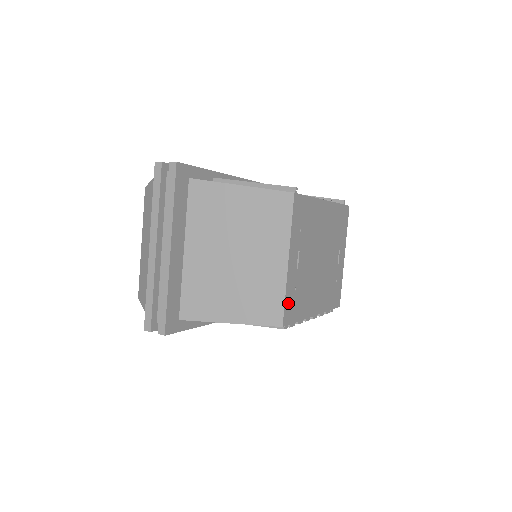
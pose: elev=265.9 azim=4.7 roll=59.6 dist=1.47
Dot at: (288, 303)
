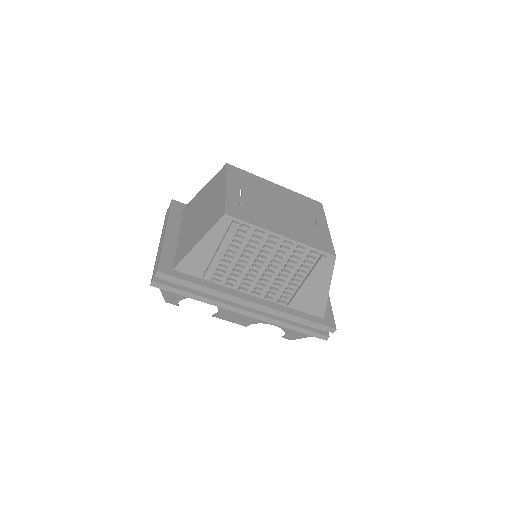
Dot at: (231, 206)
